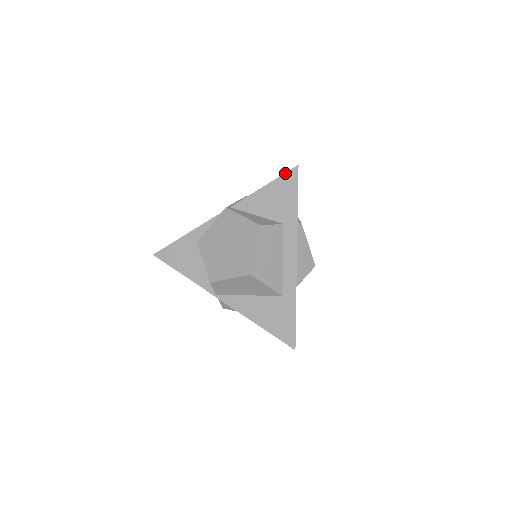
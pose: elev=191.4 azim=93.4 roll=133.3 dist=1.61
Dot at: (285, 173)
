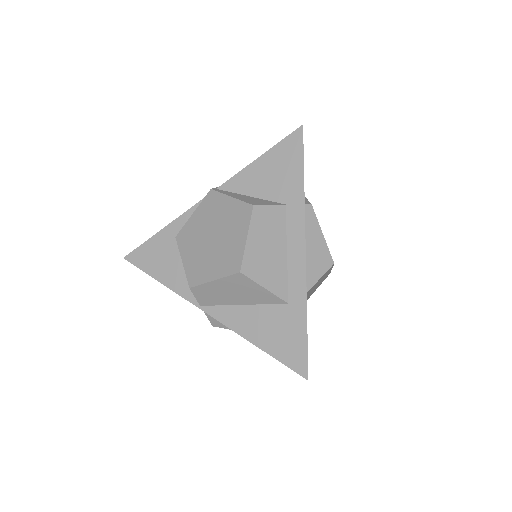
Dot at: (286, 137)
